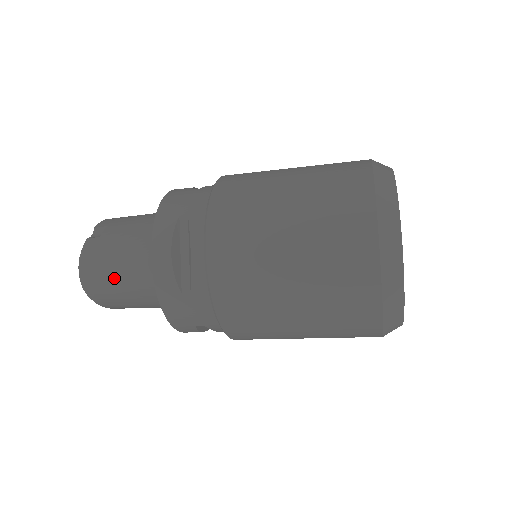
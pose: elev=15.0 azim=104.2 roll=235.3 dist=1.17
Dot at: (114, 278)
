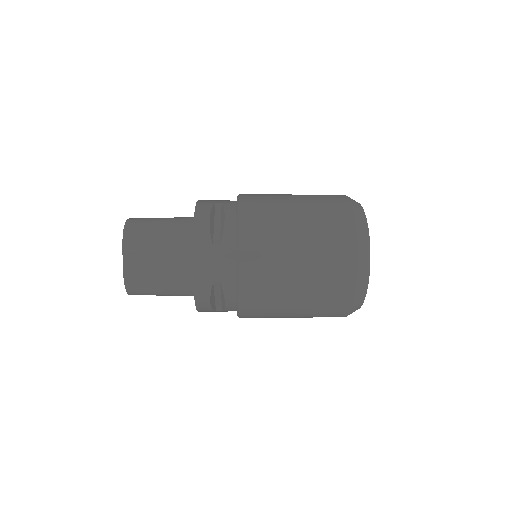
Dot at: (158, 295)
